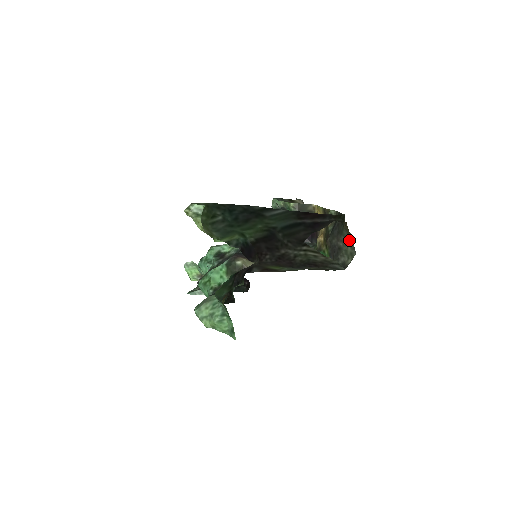
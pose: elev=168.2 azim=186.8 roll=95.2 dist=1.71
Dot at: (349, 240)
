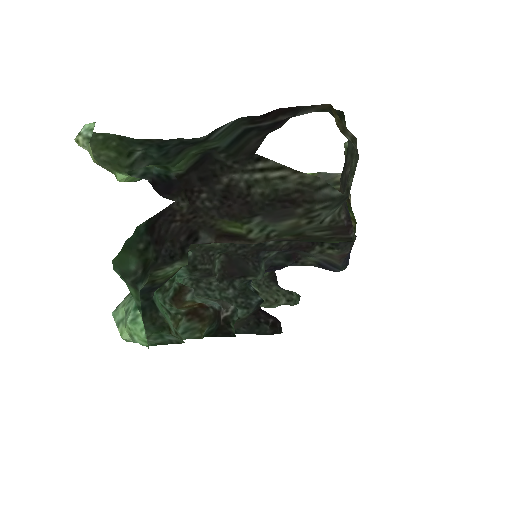
Dot at: (354, 150)
